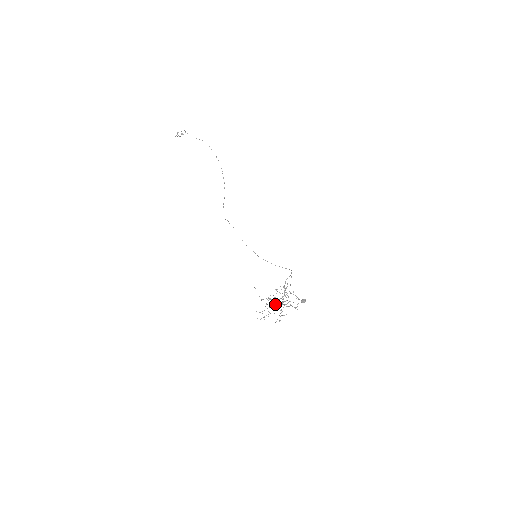
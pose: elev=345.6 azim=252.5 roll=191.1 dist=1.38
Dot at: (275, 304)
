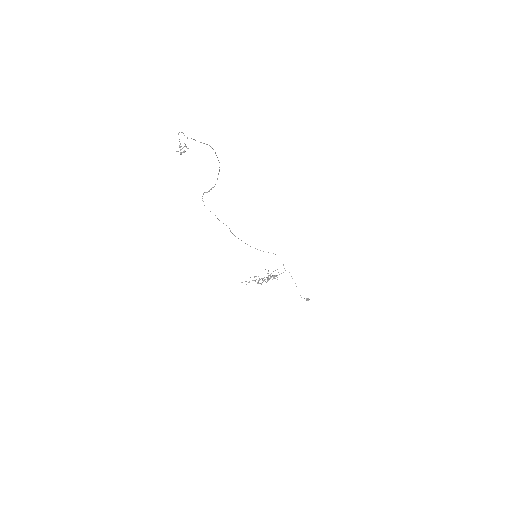
Dot at: (264, 280)
